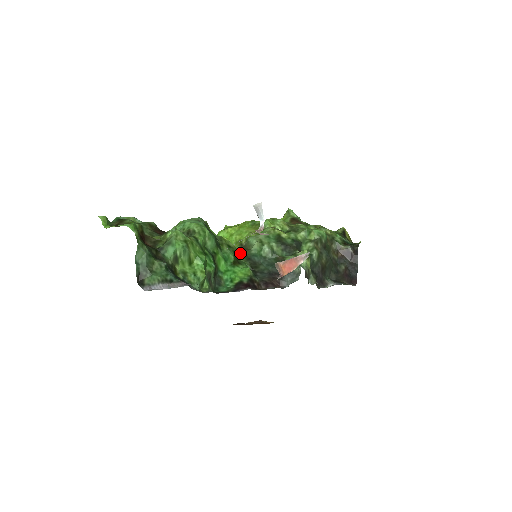
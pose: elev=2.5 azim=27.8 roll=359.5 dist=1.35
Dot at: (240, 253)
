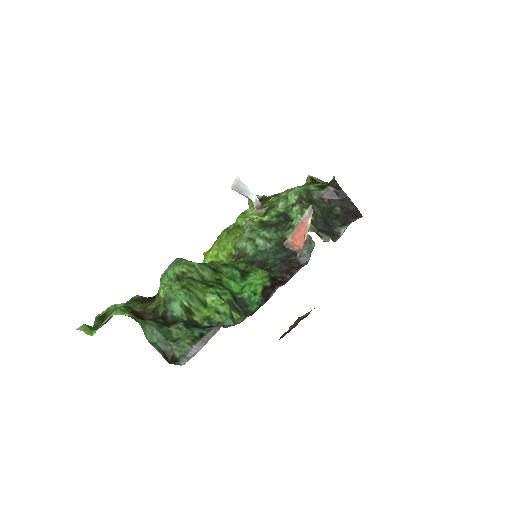
Dot at: (240, 264)
